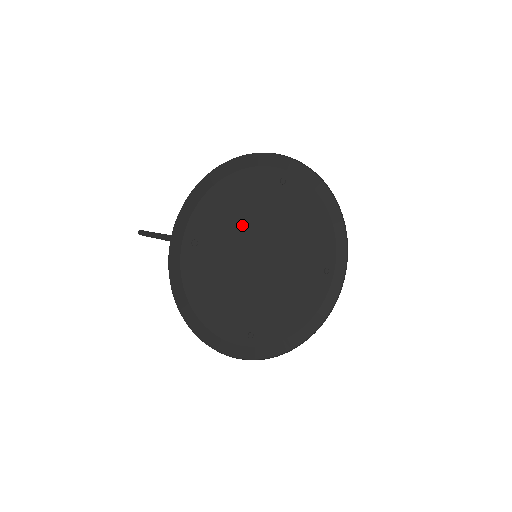
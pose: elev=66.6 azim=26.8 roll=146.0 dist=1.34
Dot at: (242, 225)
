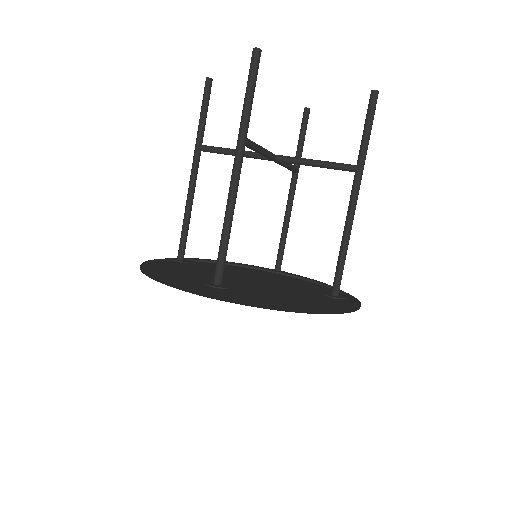
Dot at: occluded
